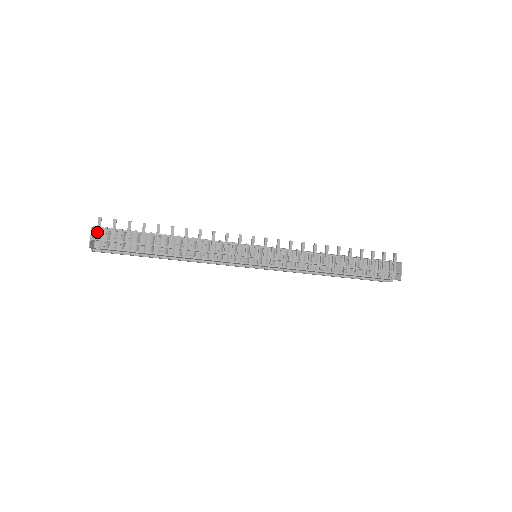
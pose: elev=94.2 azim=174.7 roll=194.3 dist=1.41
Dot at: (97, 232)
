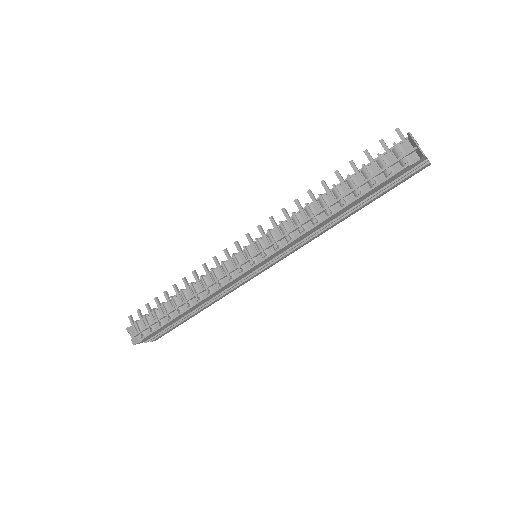
Dot at: (134, 329)
